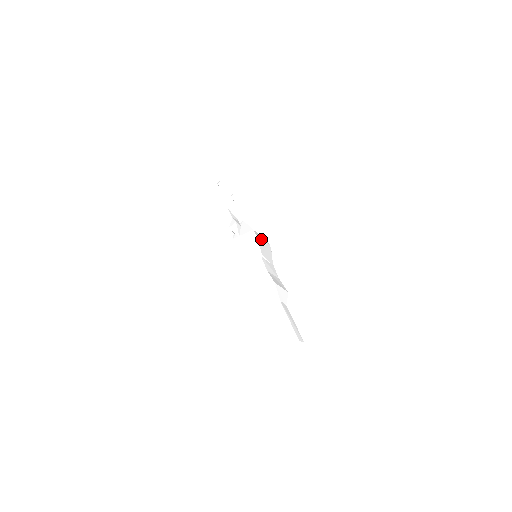
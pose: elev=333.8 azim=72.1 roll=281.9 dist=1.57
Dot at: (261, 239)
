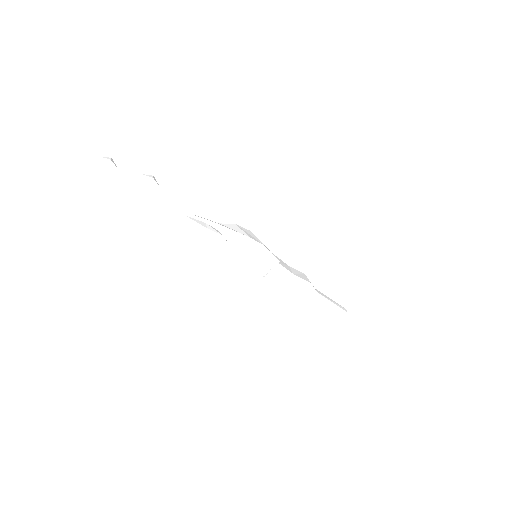
Dot at: (260, 241)
